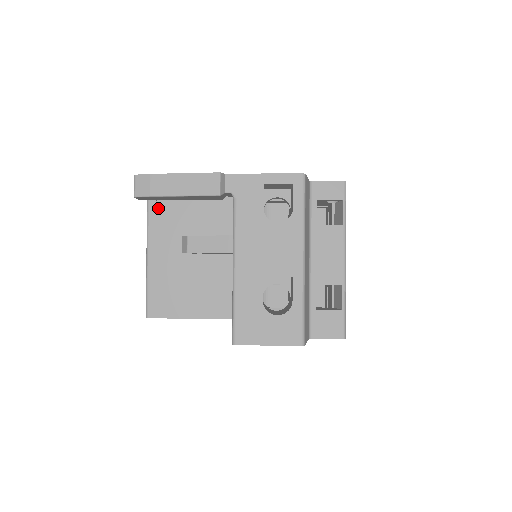
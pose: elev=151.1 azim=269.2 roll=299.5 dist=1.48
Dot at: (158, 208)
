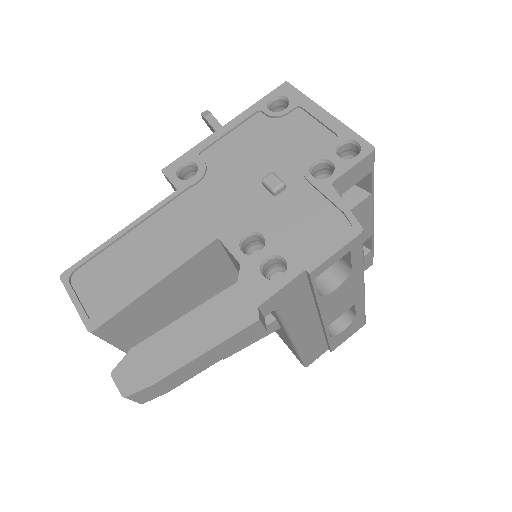
Dot at: (127, 335)
